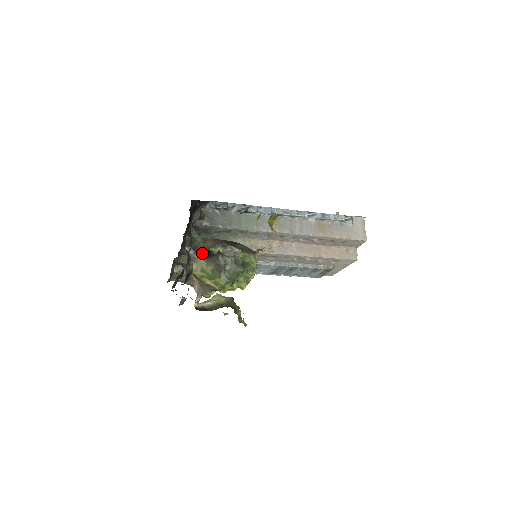
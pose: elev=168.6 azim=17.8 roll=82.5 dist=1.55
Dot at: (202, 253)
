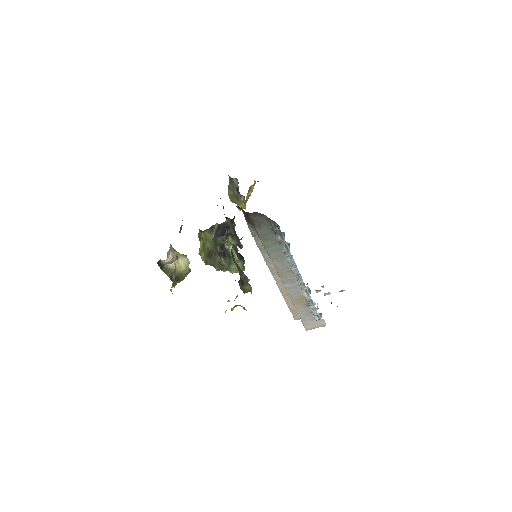
Dot at: (219, 236)
